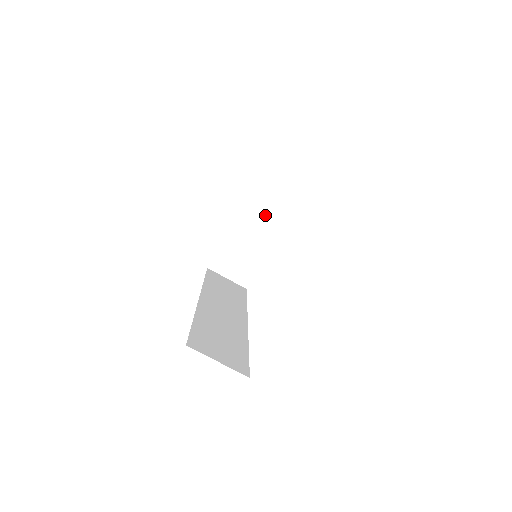
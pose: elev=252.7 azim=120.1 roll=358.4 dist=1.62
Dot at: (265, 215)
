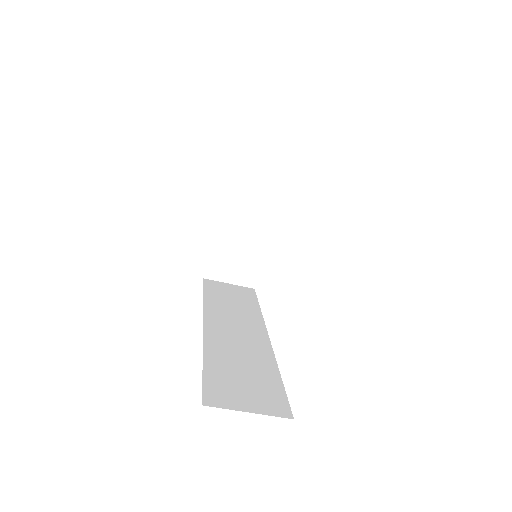
Dot at: (251, 199)
